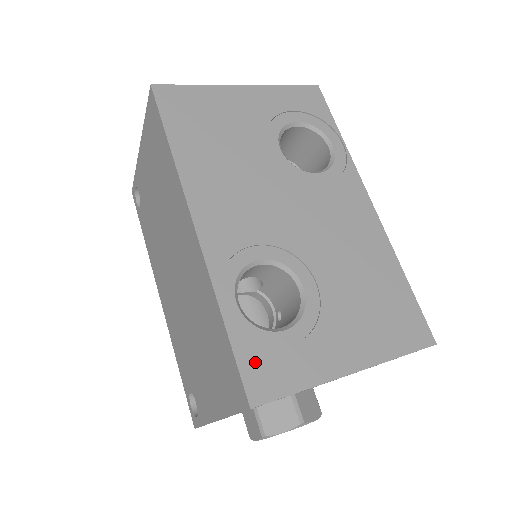
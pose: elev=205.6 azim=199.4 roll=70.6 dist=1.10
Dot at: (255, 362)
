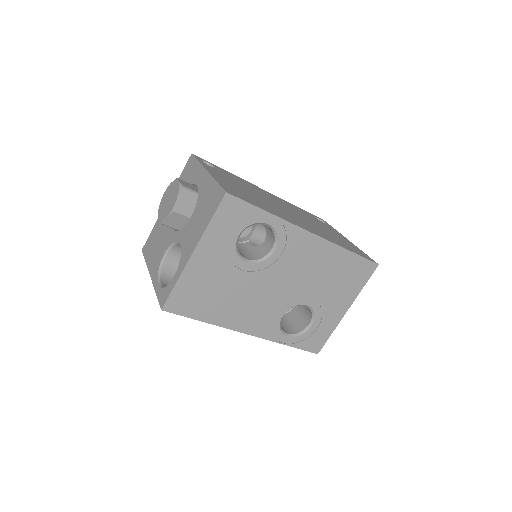
Dot at: (309, 344)
